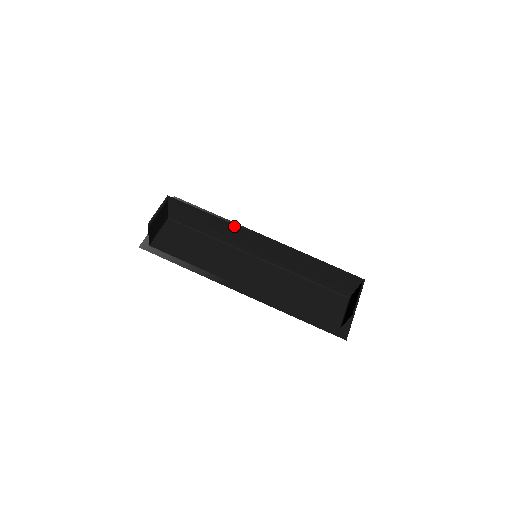
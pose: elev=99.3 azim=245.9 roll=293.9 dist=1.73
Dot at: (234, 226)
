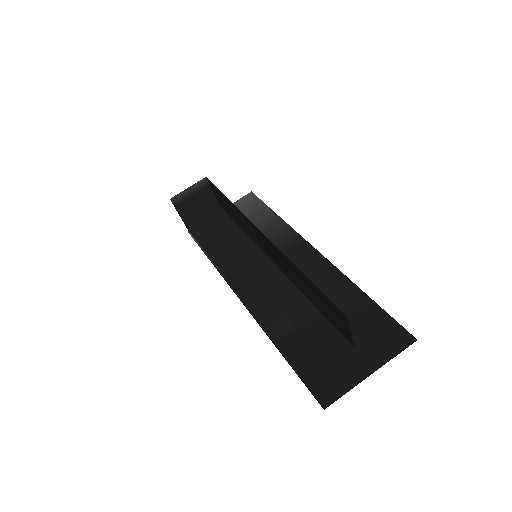
Dot at: (243, 215)
